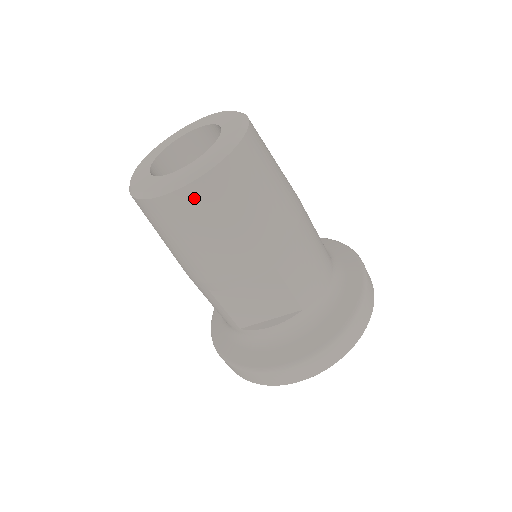
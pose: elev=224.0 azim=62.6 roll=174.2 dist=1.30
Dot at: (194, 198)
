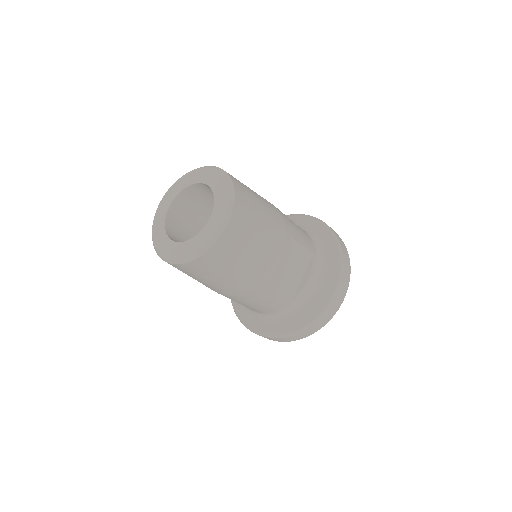
Dot at: (238, 221)
